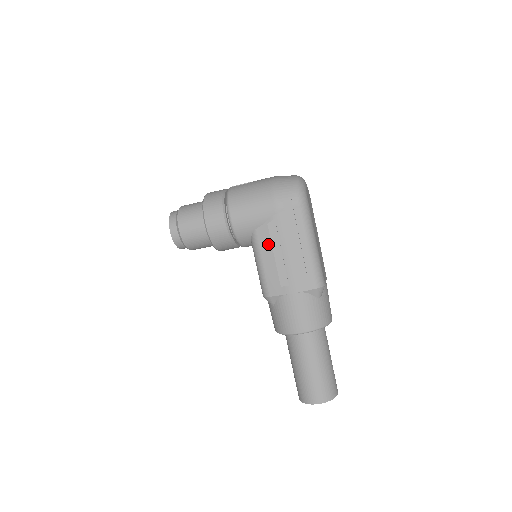
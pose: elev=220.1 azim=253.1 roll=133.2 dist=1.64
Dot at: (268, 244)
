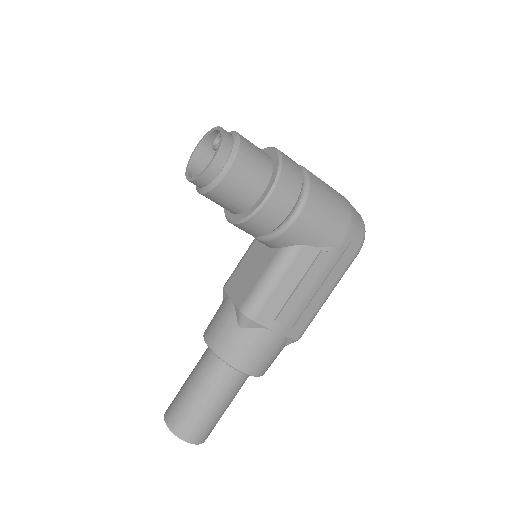
Dot at: (302, 270)
